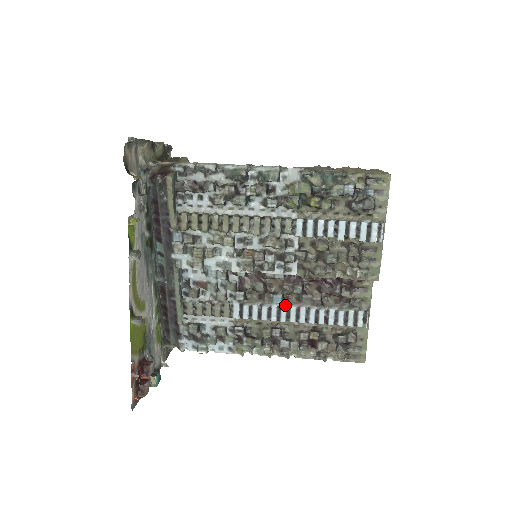
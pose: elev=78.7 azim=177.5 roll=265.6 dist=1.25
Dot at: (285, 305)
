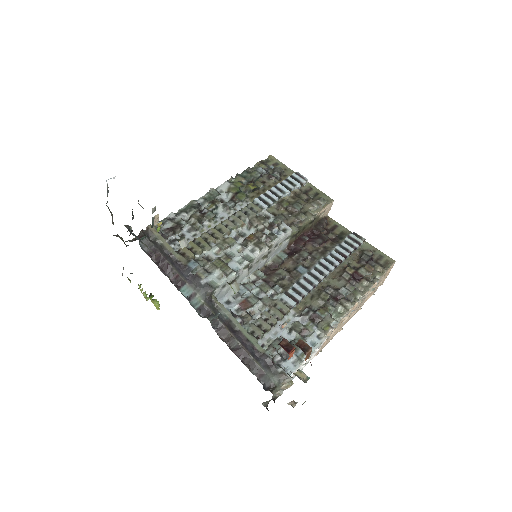
Dot at: (310, 268)
